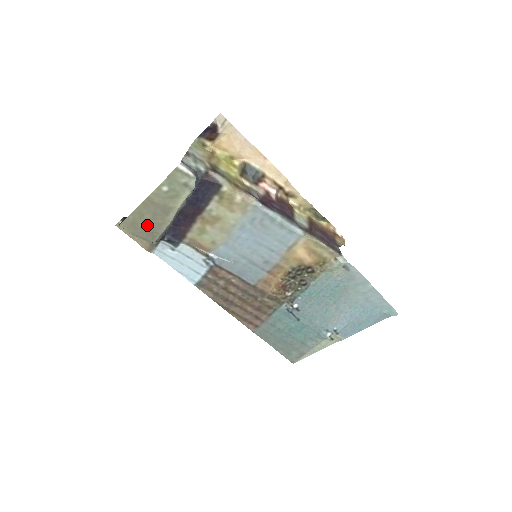
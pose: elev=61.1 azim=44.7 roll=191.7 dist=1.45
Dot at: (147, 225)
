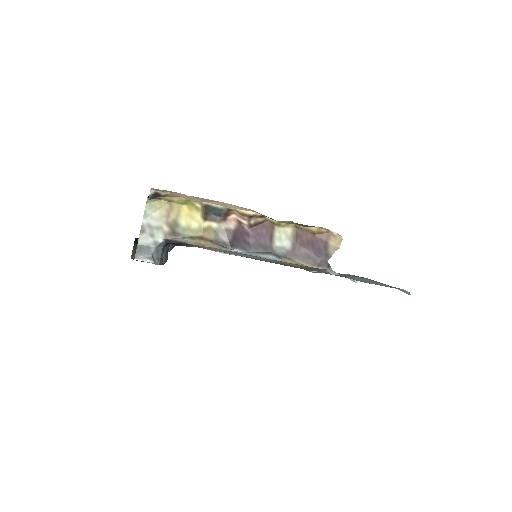
Dot at: occluded
